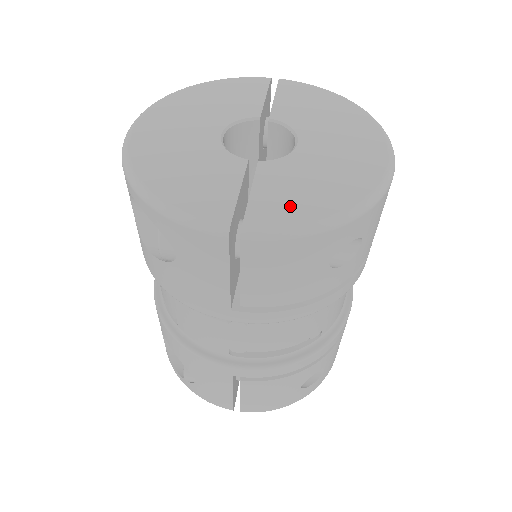
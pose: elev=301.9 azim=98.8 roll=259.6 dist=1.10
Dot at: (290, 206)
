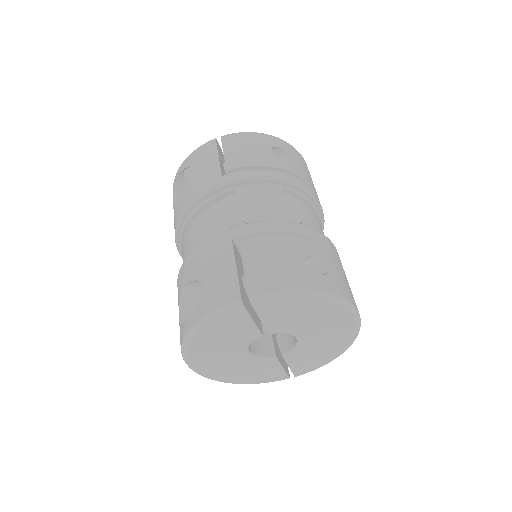
Dot at: (312, 365)
